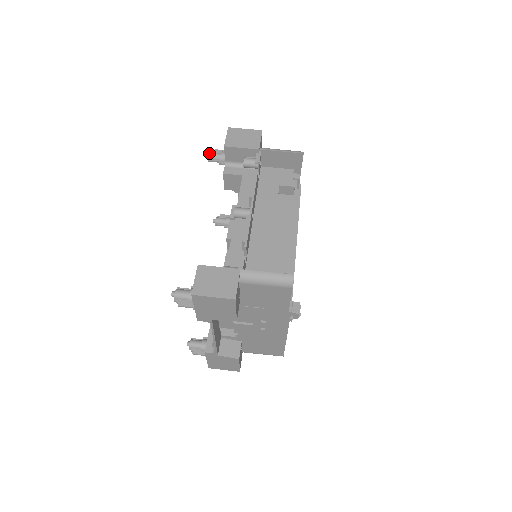
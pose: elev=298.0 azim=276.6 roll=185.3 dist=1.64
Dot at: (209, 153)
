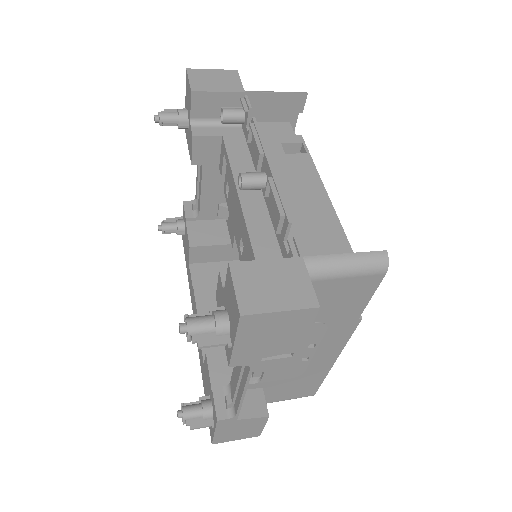
Dot at: (159, 112)
